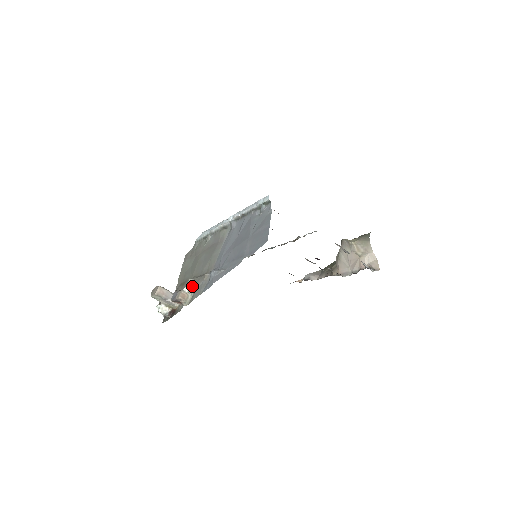
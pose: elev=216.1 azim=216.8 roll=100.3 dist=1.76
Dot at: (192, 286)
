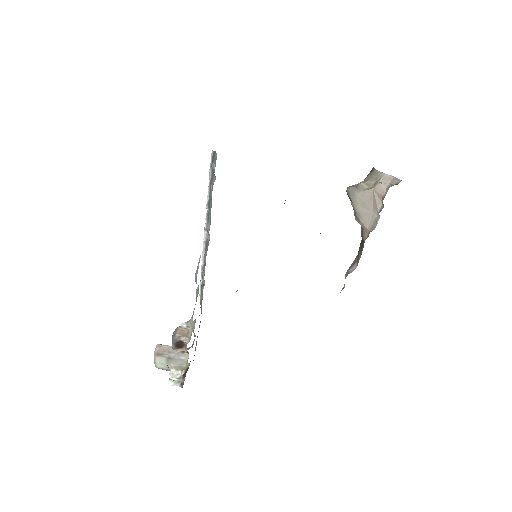
Dot at: occluded
